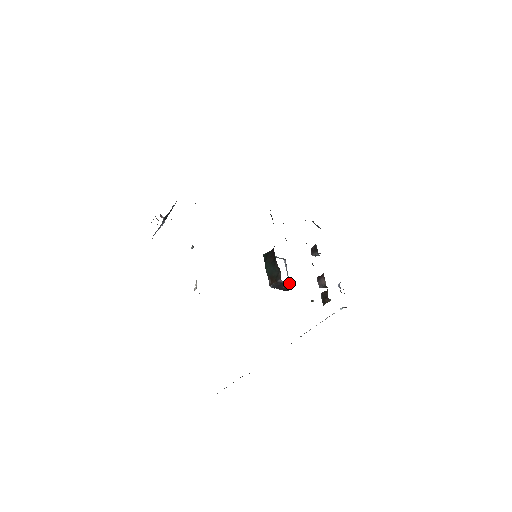
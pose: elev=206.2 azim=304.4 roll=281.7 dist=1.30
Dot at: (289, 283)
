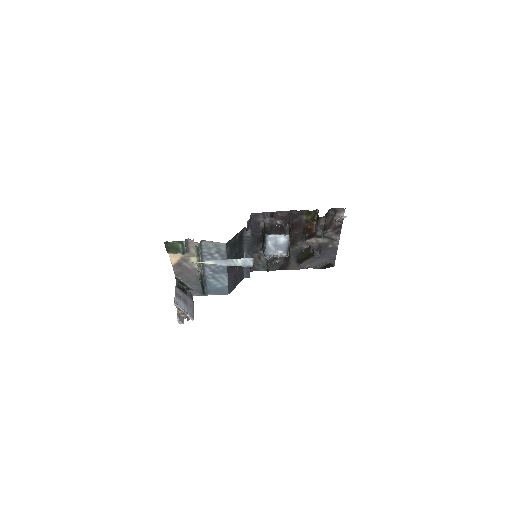
Dot at: (273, 220)
